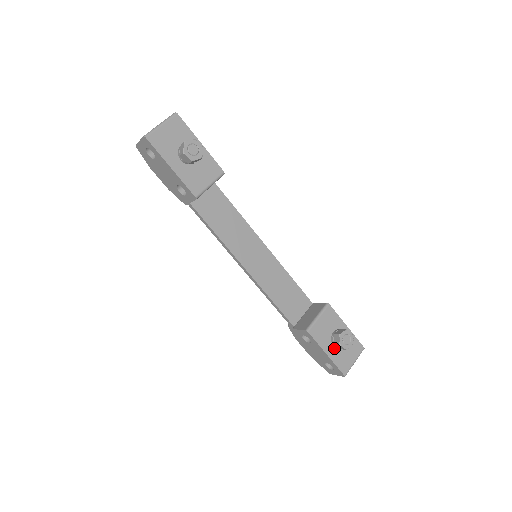
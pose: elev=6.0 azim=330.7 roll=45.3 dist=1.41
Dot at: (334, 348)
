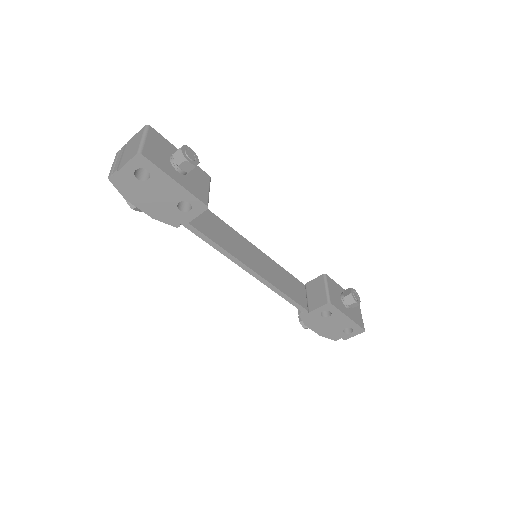
Dot at: (348, 310)
